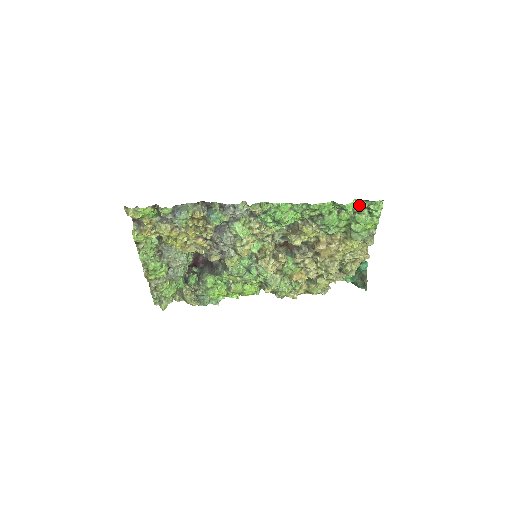
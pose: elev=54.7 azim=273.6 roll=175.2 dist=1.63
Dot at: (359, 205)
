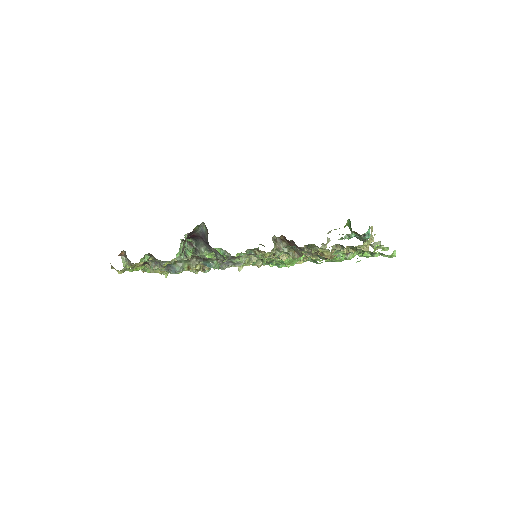
Dot at: (370, 254)
